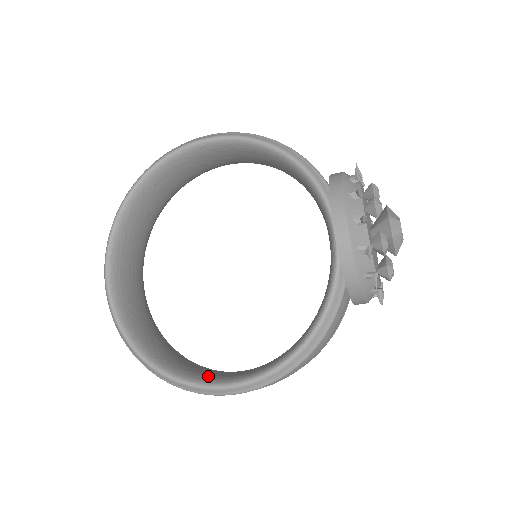
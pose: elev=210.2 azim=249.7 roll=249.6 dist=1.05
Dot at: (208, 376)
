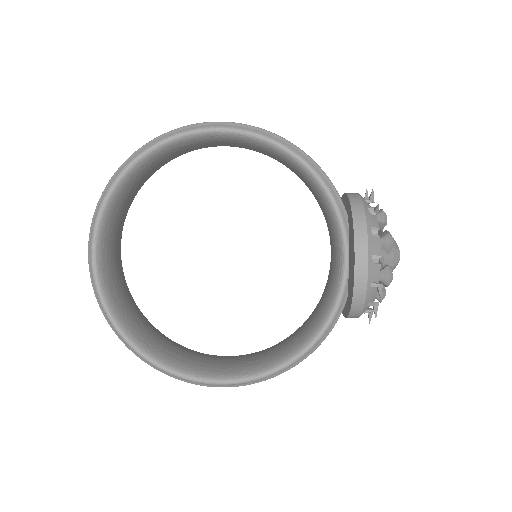
Dot at: (201, 368)
